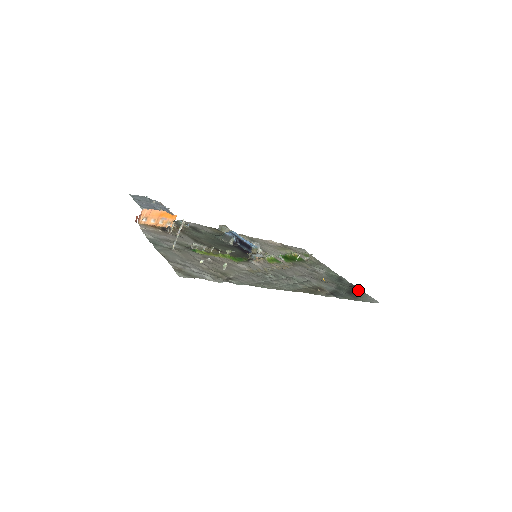
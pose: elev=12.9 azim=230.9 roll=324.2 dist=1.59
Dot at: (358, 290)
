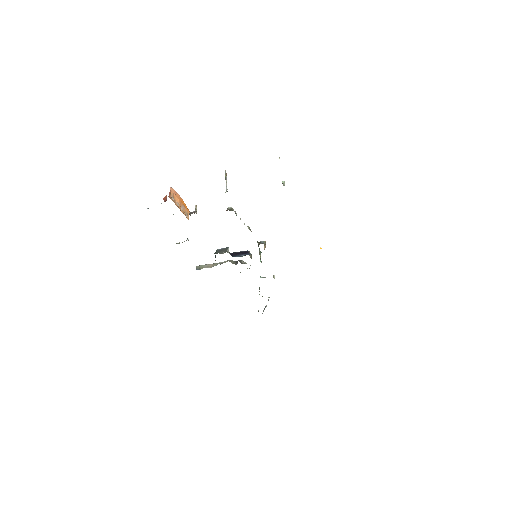
Dot at: occluded
